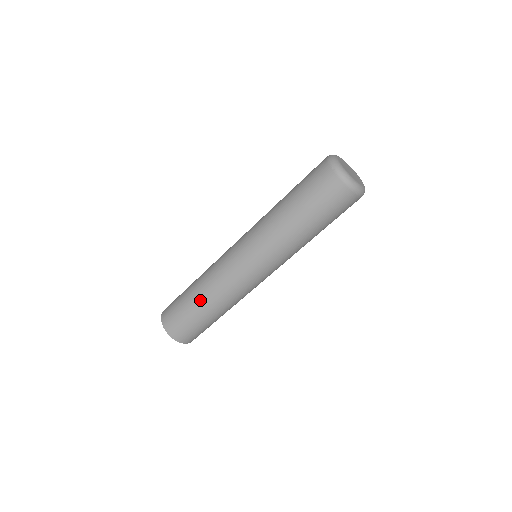
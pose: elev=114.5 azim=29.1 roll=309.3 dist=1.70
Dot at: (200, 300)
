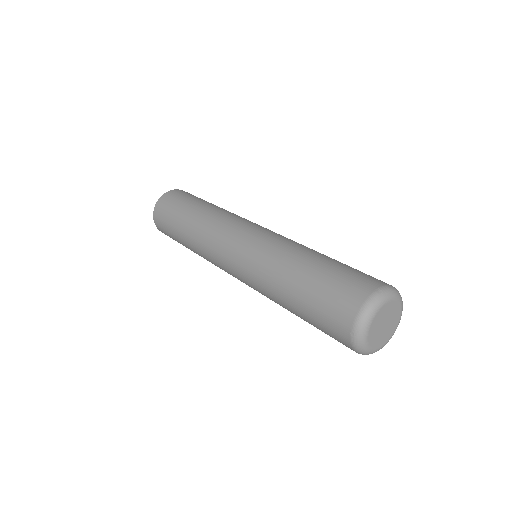
Dot at: (187, 244)
